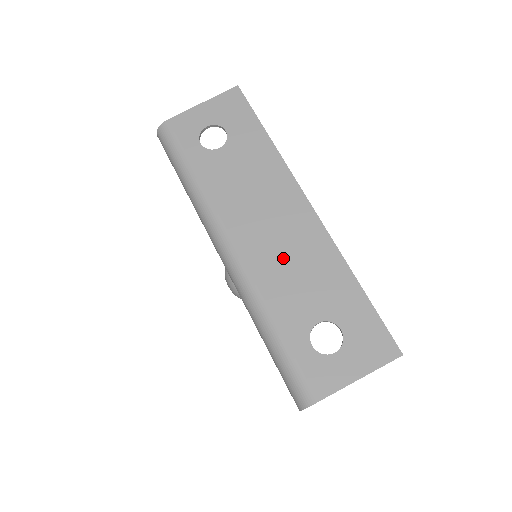
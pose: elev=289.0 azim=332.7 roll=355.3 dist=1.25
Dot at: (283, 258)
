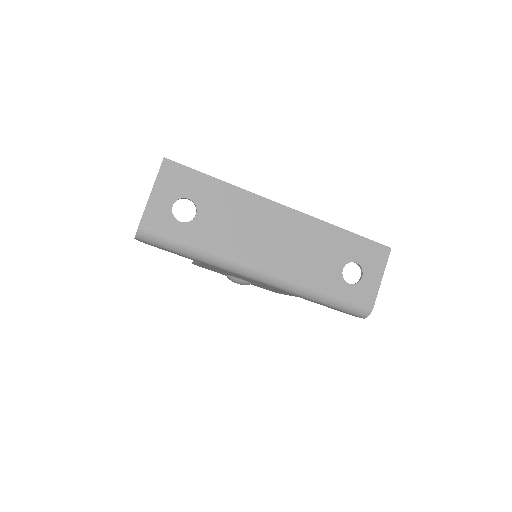
Dot at: (297, 251)
